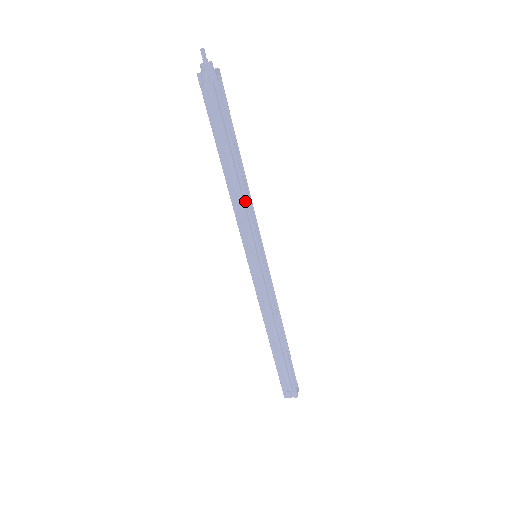
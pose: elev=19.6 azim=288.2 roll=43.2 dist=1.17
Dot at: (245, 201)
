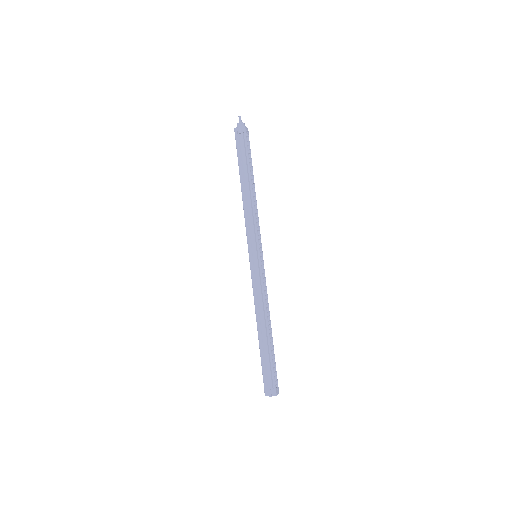
Dot at: (253, 210)
